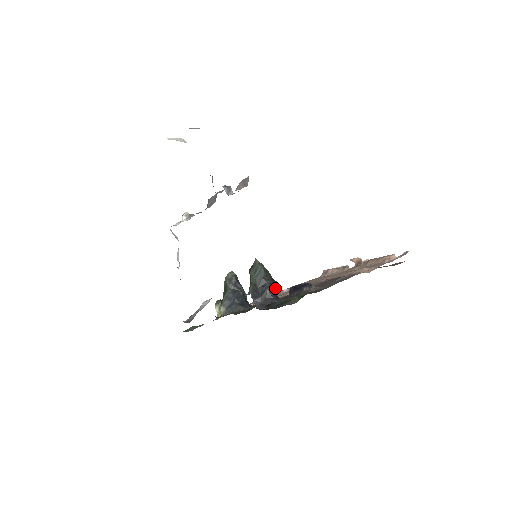
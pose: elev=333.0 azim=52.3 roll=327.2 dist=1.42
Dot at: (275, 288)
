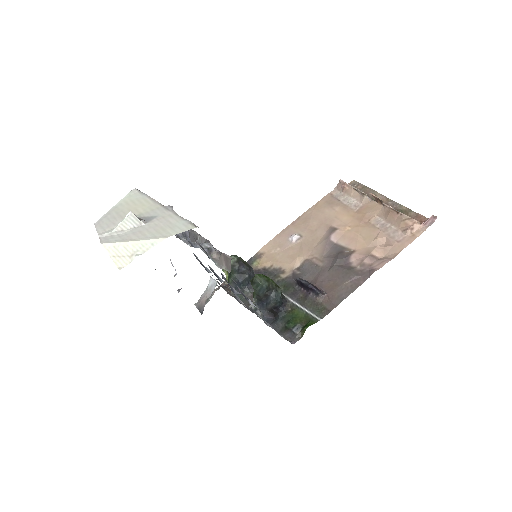
Dot at: (280, 299)
